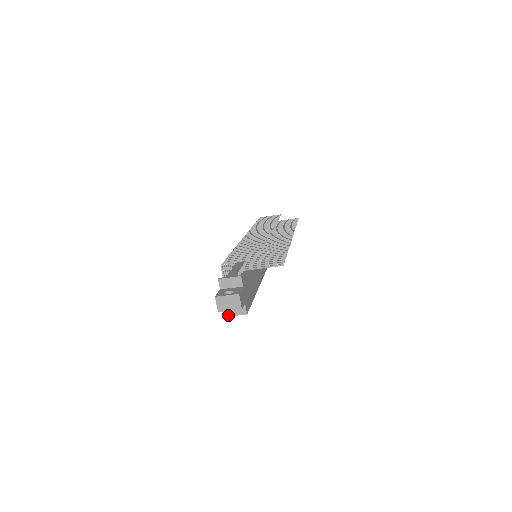
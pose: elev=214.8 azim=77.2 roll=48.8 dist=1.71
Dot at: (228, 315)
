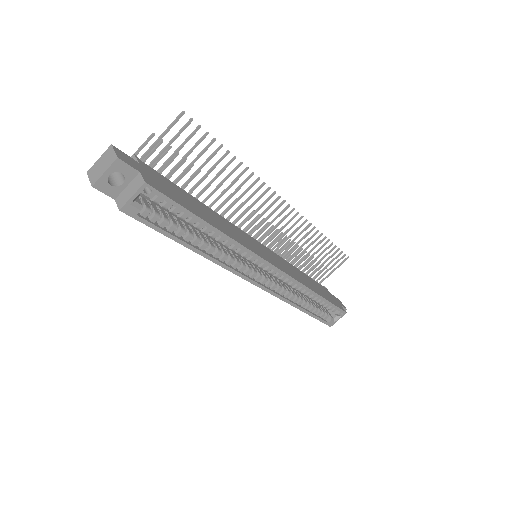
Dot at: (123, 204)
